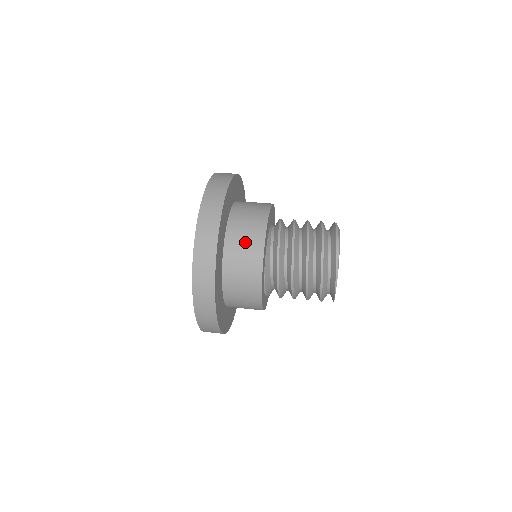
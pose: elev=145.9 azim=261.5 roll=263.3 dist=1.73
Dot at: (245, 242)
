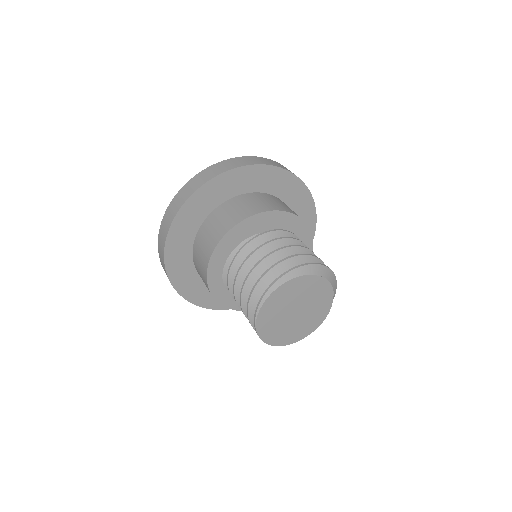
Dot at: (202, 249)
